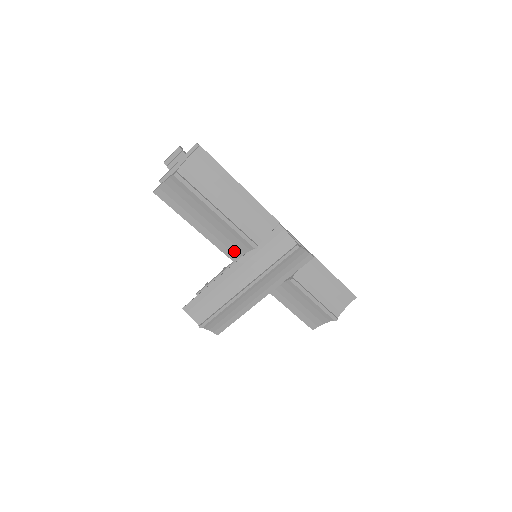
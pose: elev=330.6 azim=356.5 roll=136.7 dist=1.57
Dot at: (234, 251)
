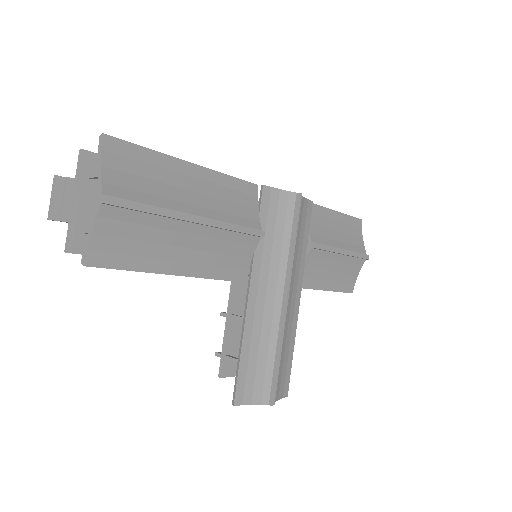
Dot at: (238, 266)
